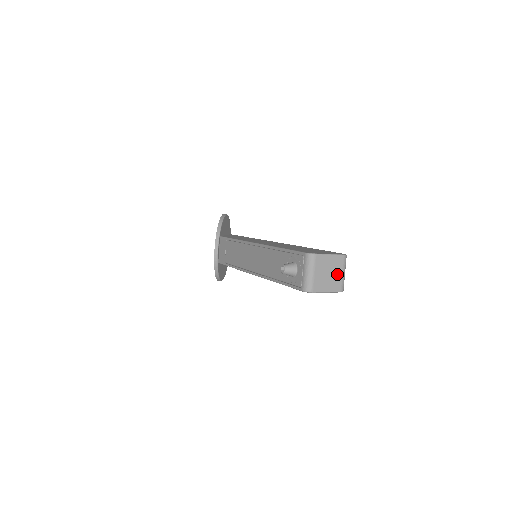
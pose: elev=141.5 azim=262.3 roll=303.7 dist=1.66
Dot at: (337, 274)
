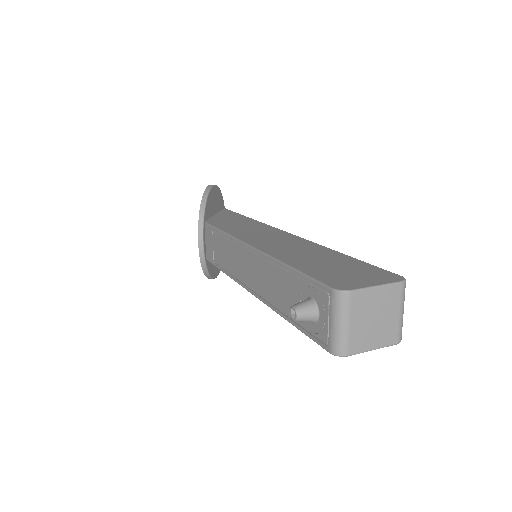
Dot at: (390, 316)
